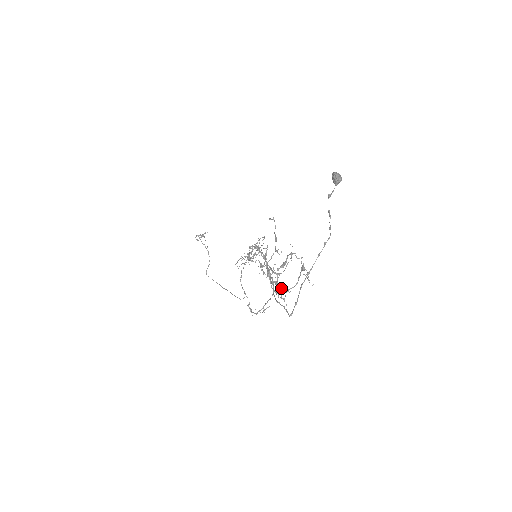
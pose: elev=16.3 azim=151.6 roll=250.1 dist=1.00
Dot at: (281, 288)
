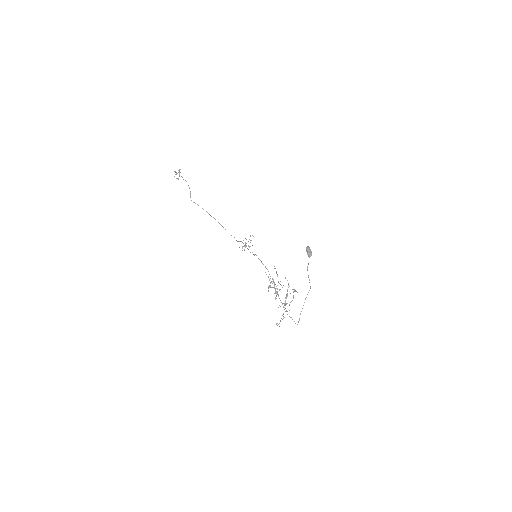
Dot at: (286, 303)
